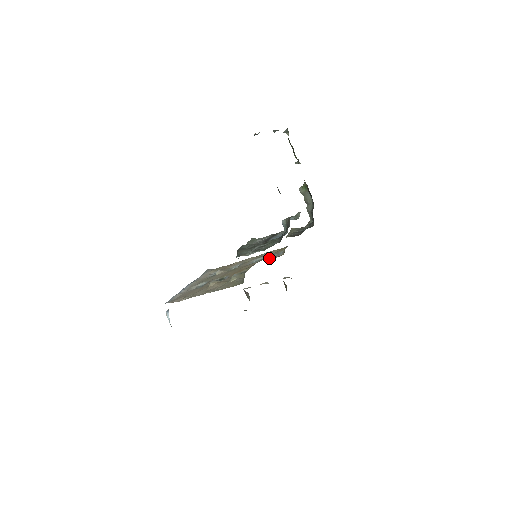
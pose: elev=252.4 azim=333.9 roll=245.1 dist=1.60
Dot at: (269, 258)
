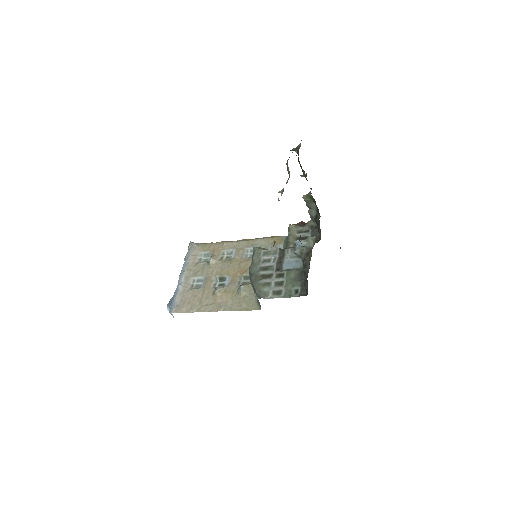
Dot at: occluded
